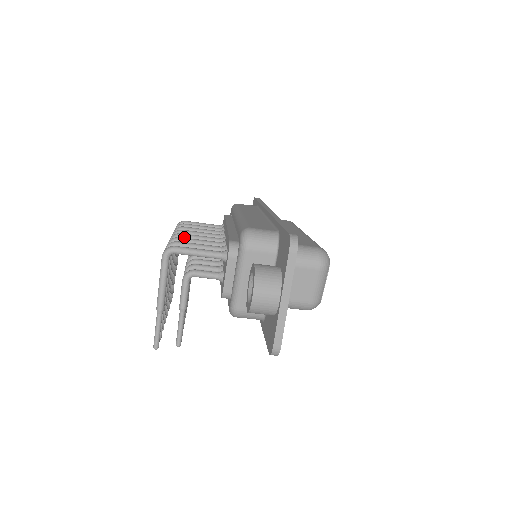
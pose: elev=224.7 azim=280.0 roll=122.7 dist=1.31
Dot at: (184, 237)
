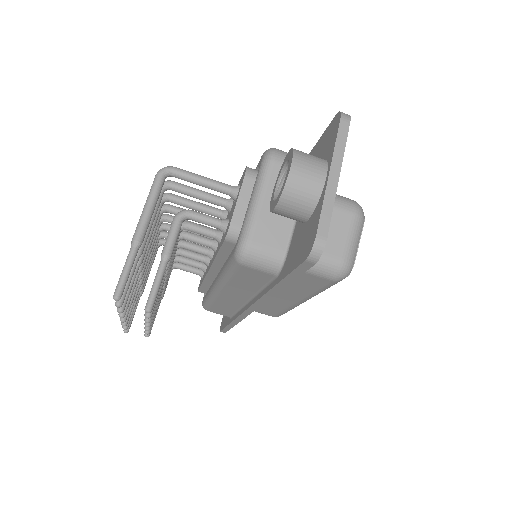
Dot at: (174, 208)
